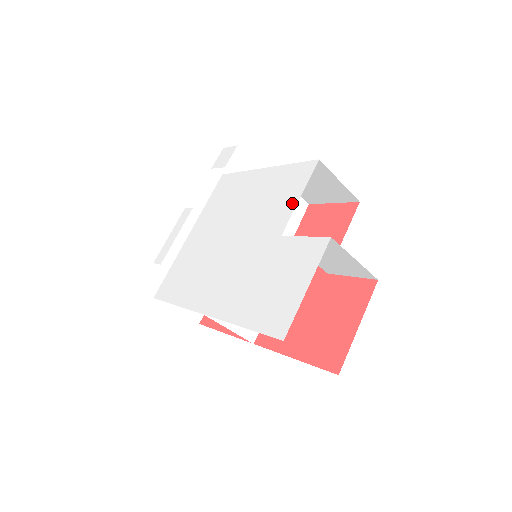
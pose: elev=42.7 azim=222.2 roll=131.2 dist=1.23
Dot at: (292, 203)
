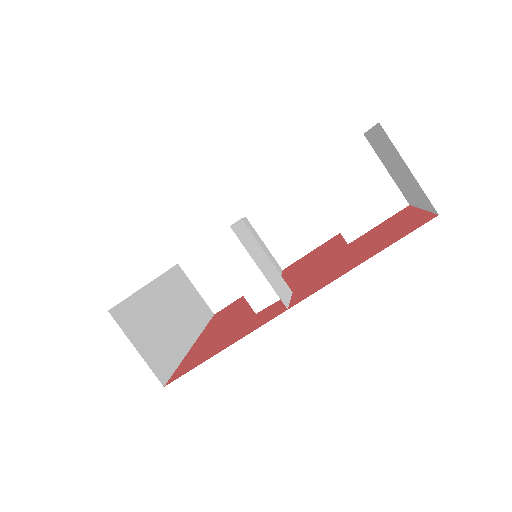
Dot at: occluded
